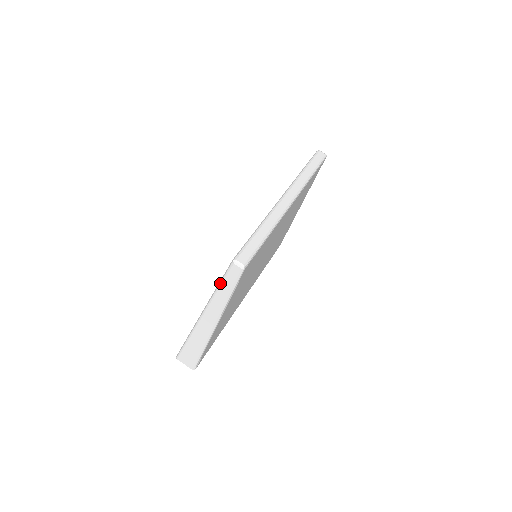
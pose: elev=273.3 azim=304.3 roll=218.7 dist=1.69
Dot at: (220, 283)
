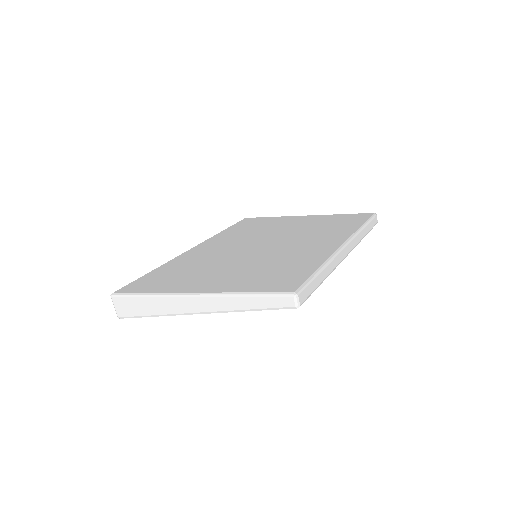
Dot at: (255, 295)
